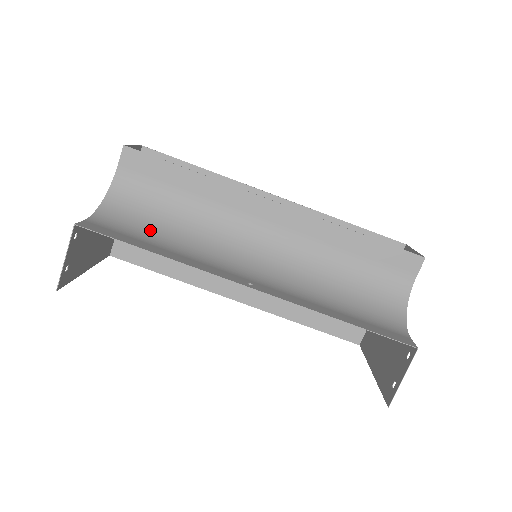
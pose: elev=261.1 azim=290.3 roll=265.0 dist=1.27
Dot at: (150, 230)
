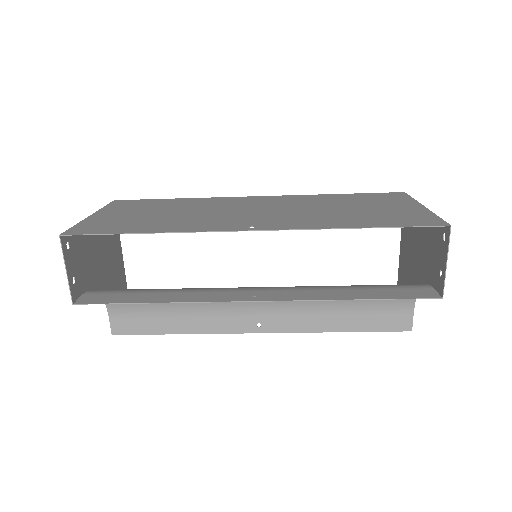
Dot at: occluded
